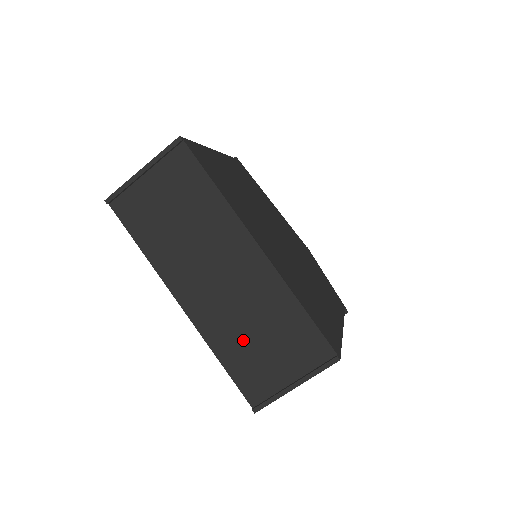
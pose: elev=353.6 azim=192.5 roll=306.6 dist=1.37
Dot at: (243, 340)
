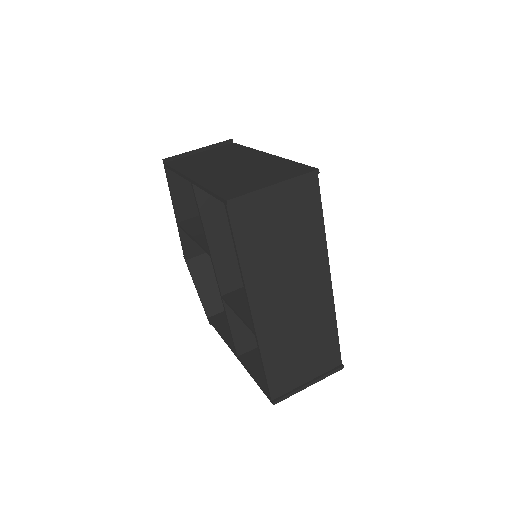
Dot at: (288, 349)
